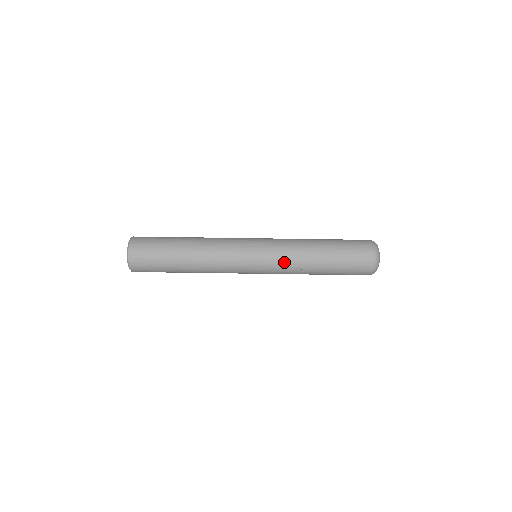
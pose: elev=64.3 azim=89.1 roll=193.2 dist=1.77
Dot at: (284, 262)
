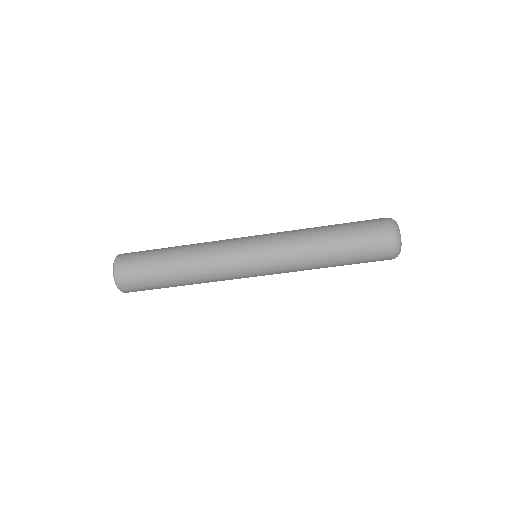
Dot at: (288, 268)
